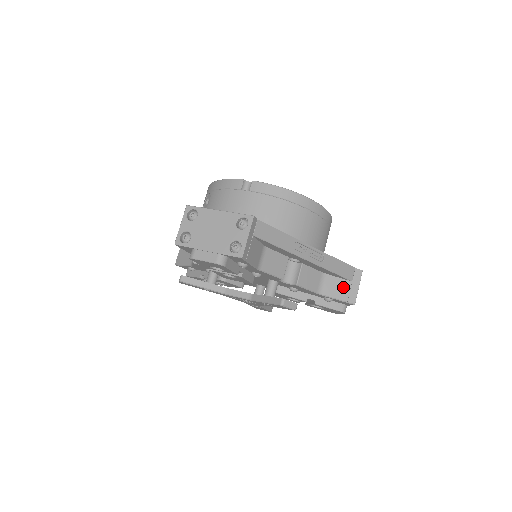
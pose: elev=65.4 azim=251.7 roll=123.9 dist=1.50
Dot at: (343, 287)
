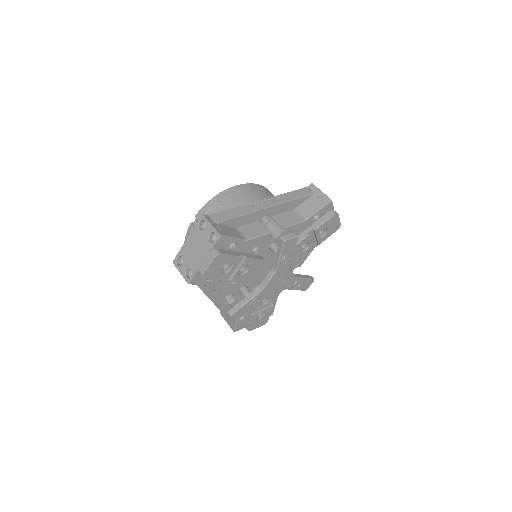
Dot at: (313, 202)
